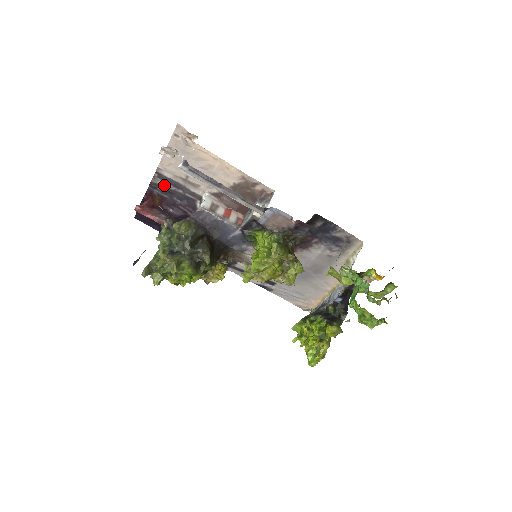
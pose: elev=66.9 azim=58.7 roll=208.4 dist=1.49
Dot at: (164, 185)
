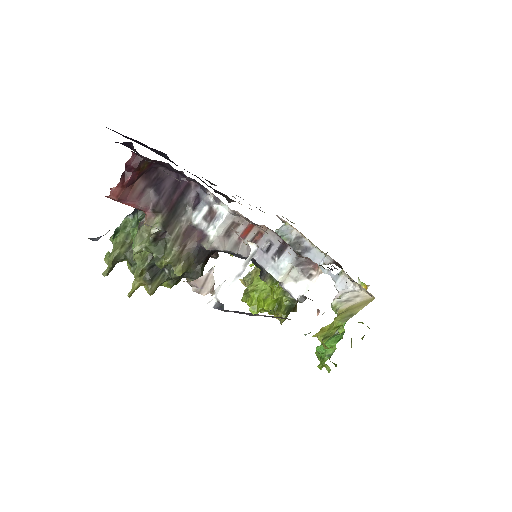
Dot at: occluded
